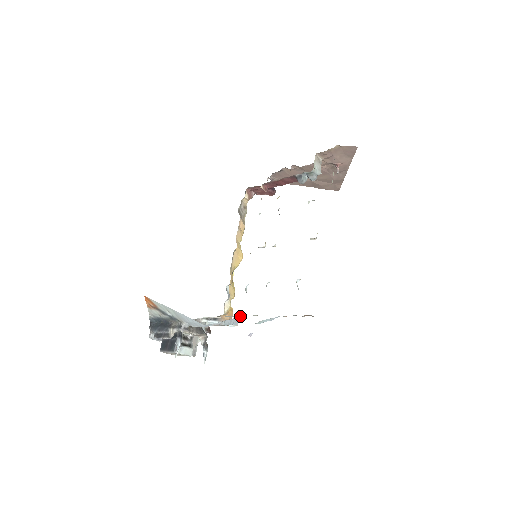
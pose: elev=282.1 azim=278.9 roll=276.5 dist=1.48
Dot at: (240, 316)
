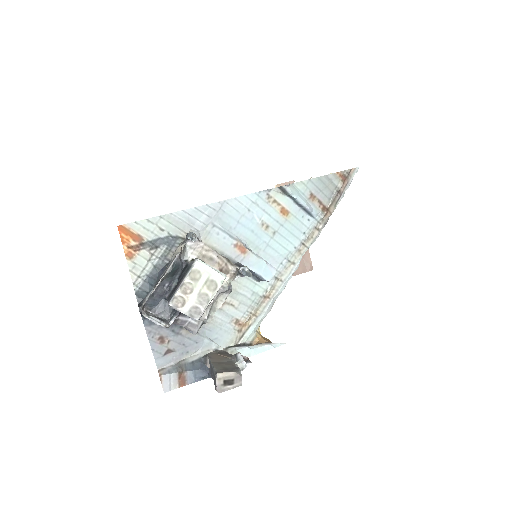
Dot at: (274, 280)
